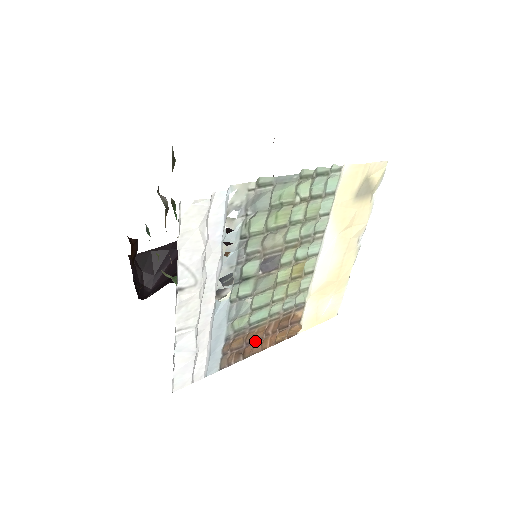
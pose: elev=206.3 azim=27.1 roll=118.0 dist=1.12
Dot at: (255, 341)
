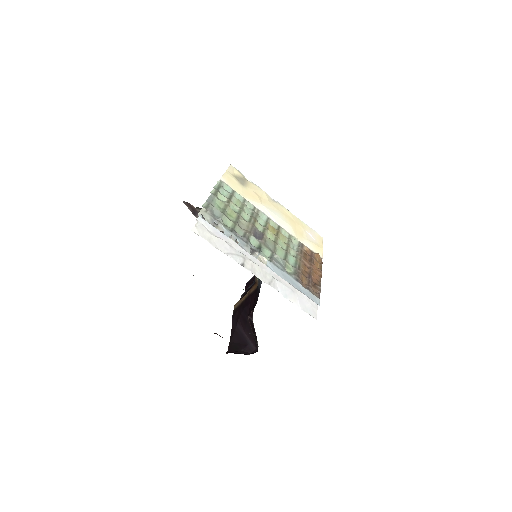
Dot at: (310, 274)
